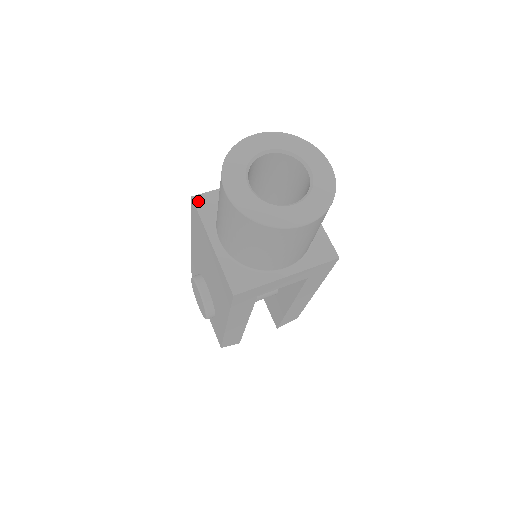
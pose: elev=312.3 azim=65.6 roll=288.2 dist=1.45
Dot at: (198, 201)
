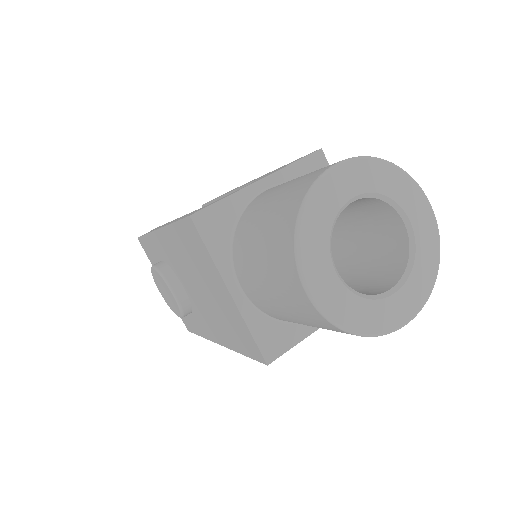
Dot at: (201, 223)
